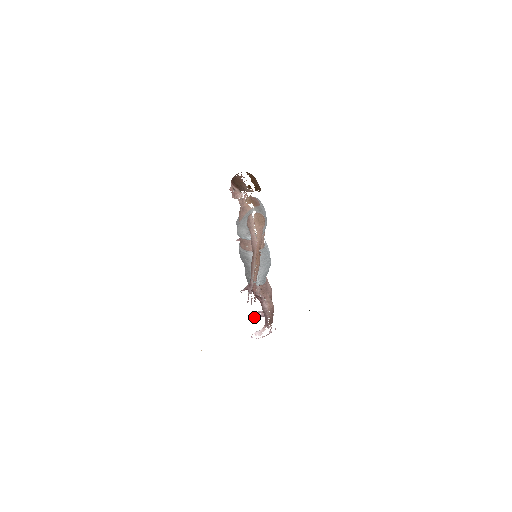
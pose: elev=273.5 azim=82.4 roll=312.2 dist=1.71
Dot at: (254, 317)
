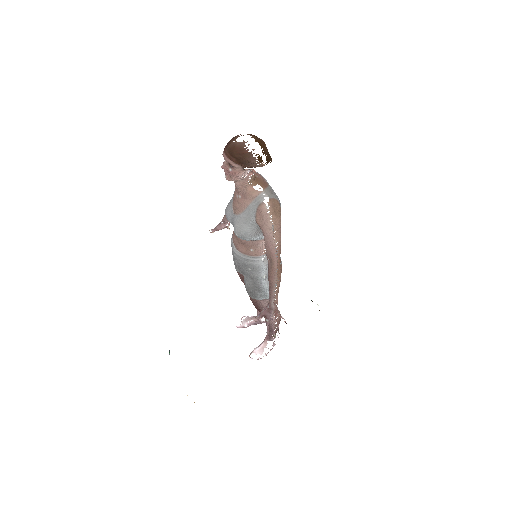
Dot at: (244, 327)
